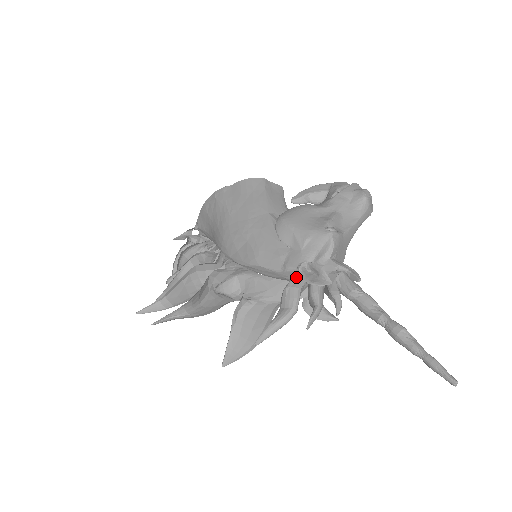
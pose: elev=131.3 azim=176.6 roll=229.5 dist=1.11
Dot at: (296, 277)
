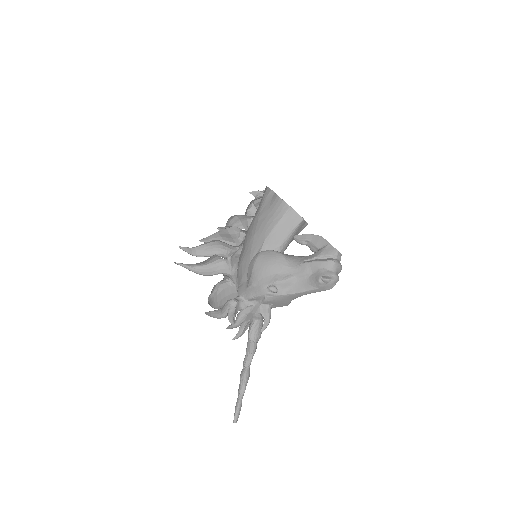
Dot at: occluded
